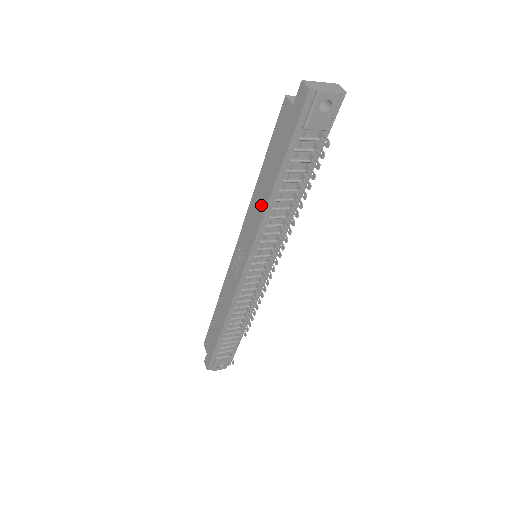
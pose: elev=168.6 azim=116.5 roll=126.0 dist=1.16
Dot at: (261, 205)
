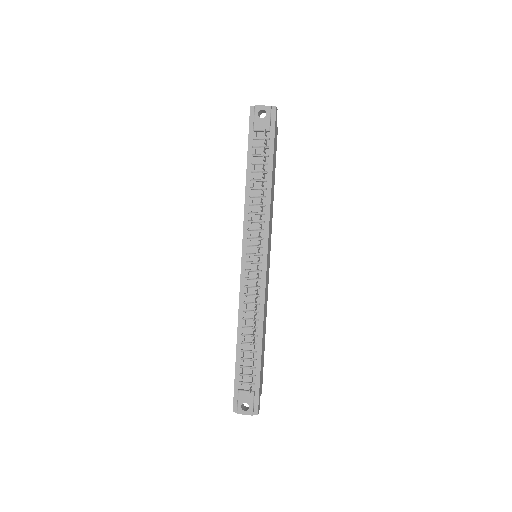
Dot at: occluded
